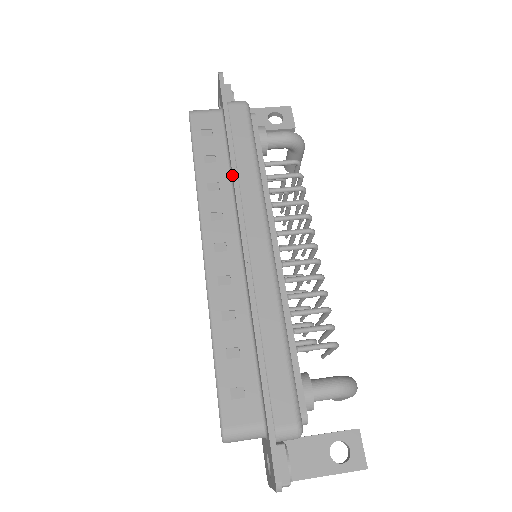
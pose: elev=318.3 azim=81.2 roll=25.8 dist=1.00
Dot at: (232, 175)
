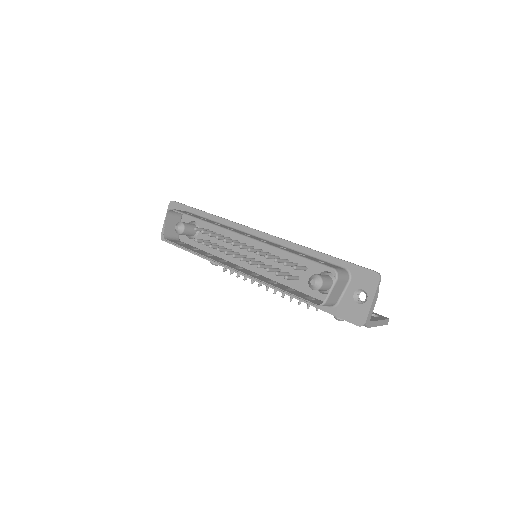
Dot at: (223, 220)
